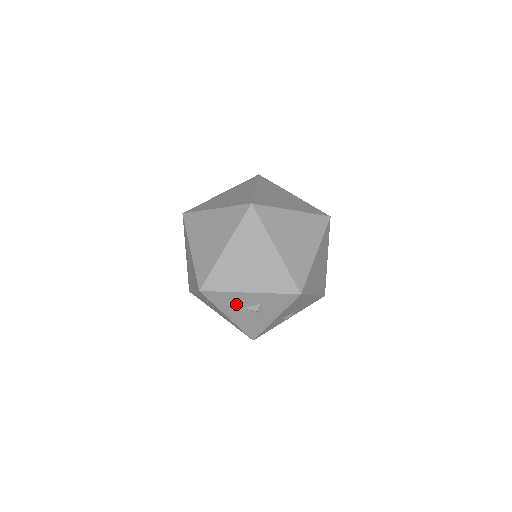
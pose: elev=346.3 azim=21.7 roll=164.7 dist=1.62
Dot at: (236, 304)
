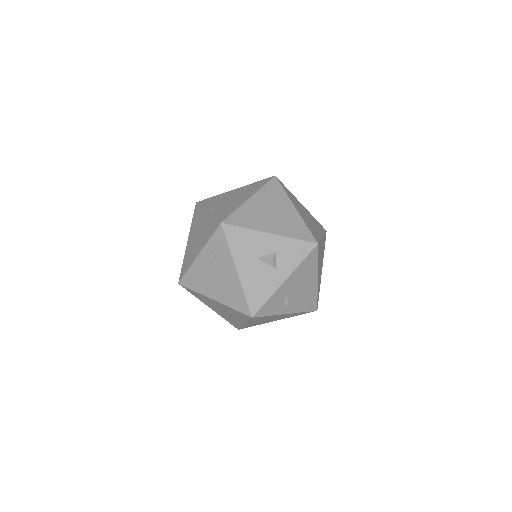
Dot at: (251, 250)
